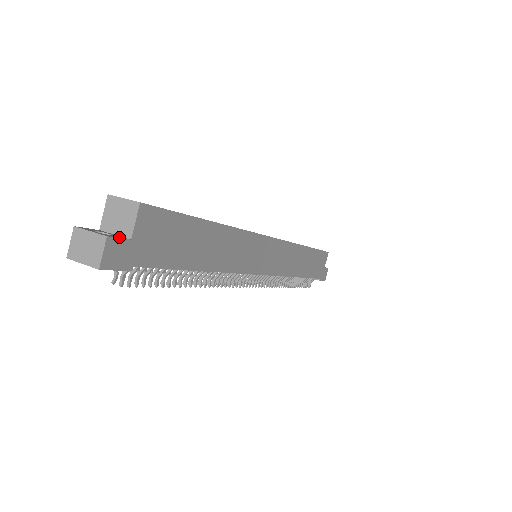
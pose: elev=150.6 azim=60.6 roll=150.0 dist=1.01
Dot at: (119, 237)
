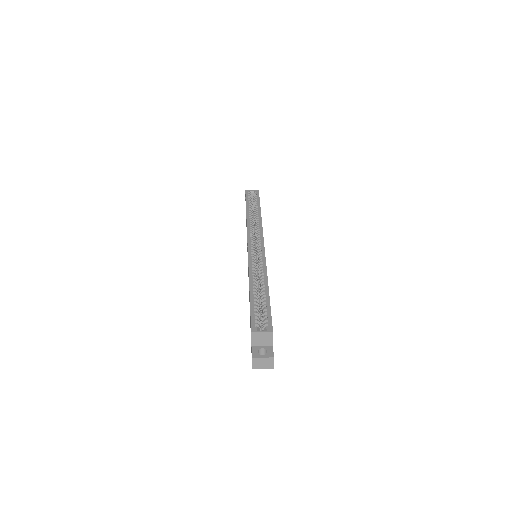
Dot at: (271, 350)
